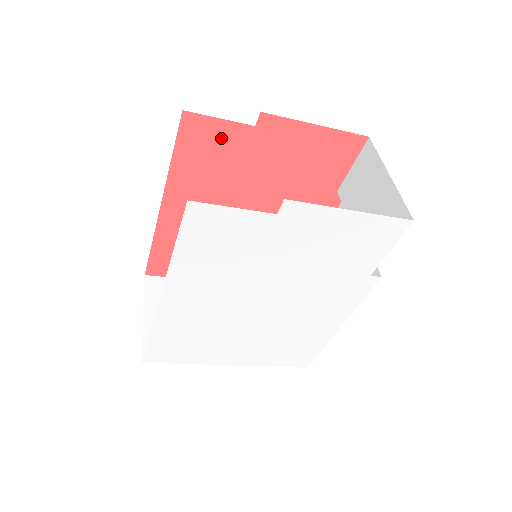
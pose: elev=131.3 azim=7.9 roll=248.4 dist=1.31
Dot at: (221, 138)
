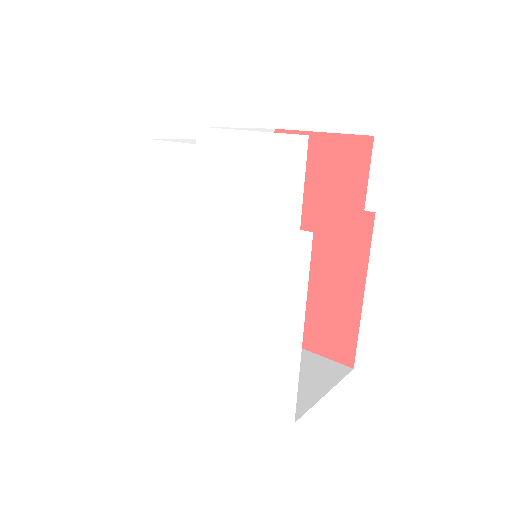
Dot at: occluded
